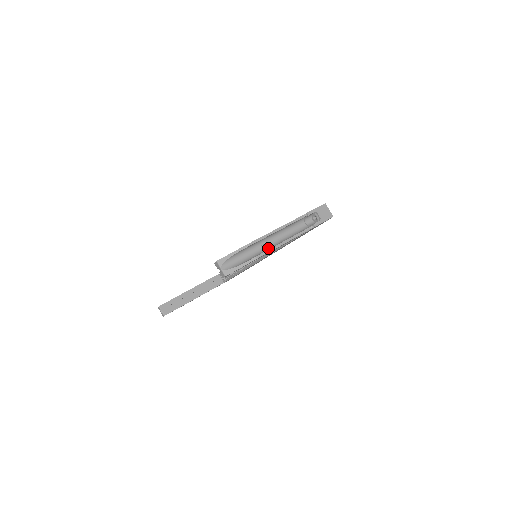
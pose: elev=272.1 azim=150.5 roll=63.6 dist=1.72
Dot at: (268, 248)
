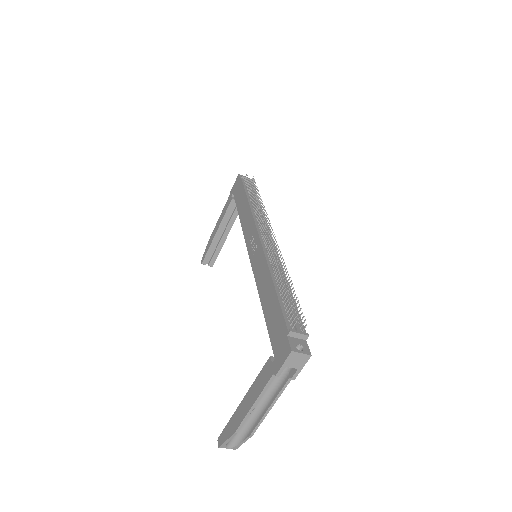
Dot at: (257, 414)
